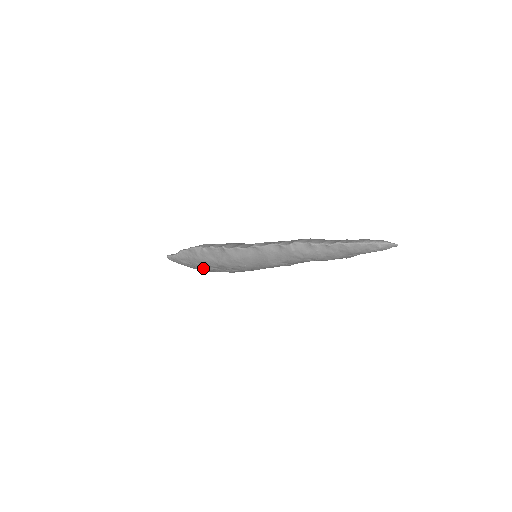
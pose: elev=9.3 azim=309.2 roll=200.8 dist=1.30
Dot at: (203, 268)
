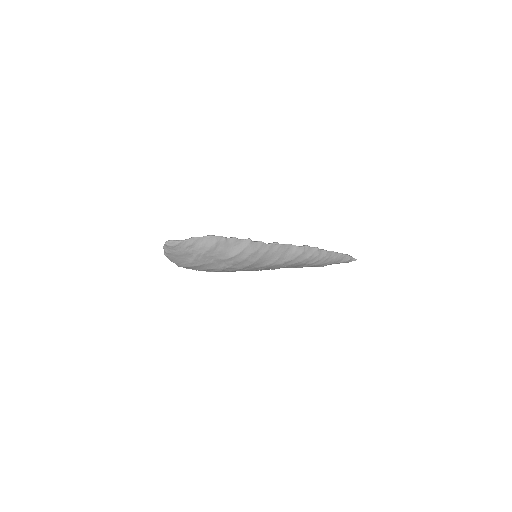
Dot at: (202, 260)
